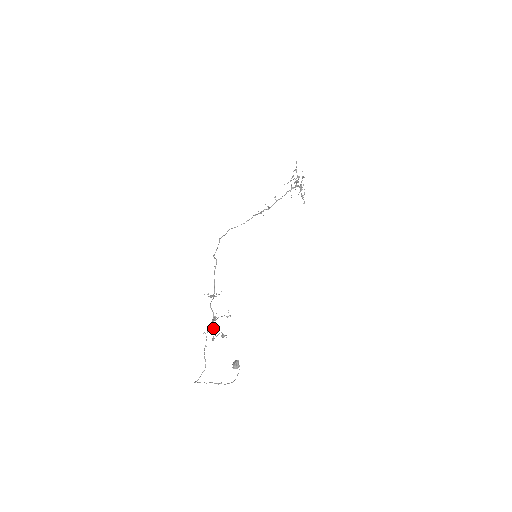
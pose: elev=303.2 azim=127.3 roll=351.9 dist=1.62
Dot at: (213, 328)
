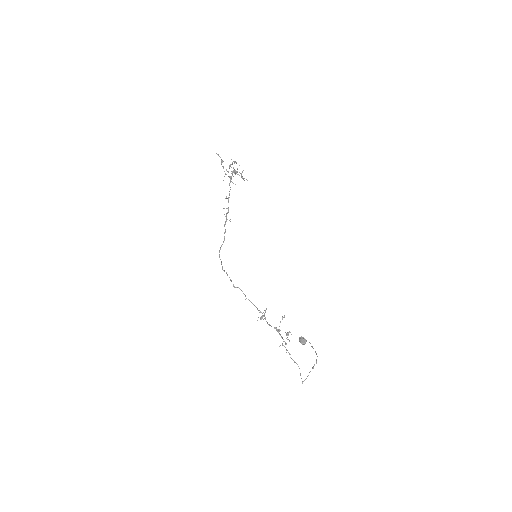
Dot at: occluded
